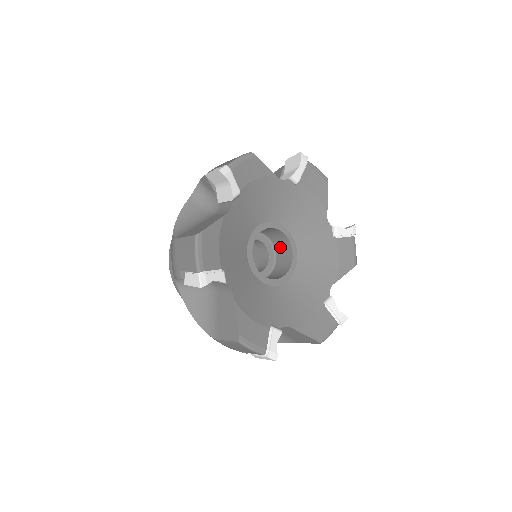
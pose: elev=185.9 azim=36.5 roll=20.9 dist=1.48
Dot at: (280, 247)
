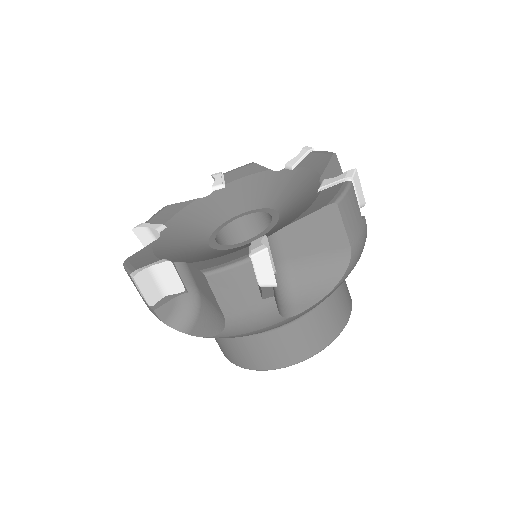
Dot at: occluded
